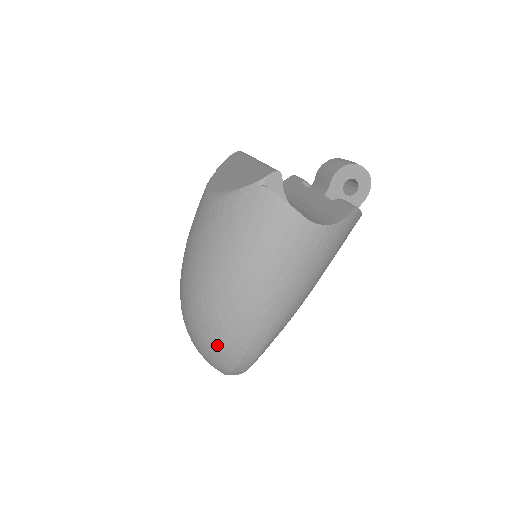
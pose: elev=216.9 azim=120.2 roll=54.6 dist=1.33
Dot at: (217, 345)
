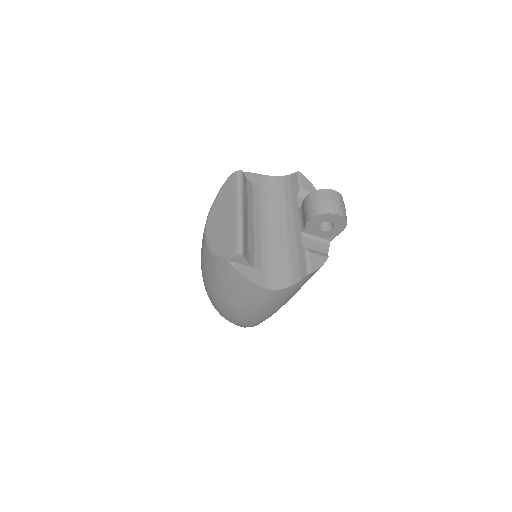
Dot at: occluded
